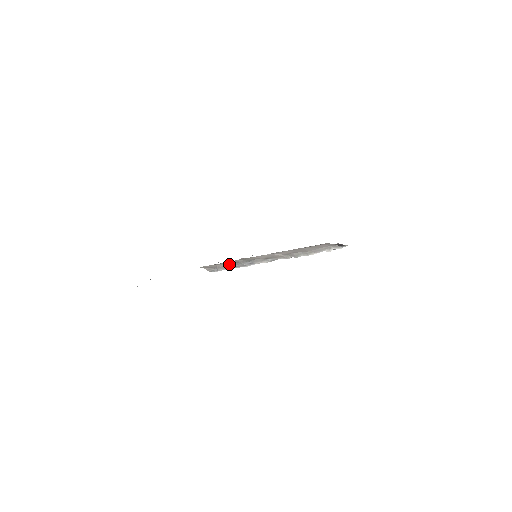
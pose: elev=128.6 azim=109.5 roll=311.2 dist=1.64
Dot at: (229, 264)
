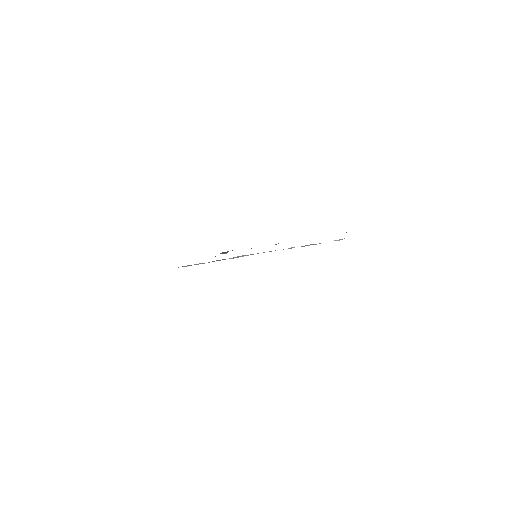
Dot at: occluded
